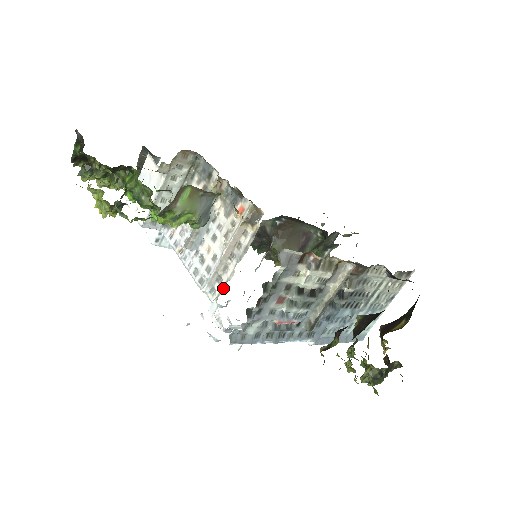
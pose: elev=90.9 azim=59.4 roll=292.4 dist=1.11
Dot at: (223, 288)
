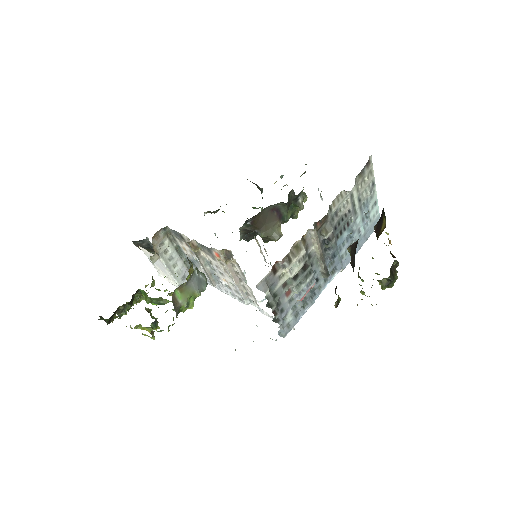
Dot at: (254, 298)
